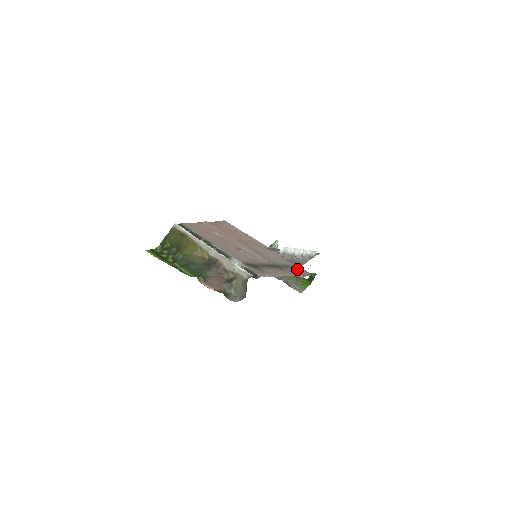
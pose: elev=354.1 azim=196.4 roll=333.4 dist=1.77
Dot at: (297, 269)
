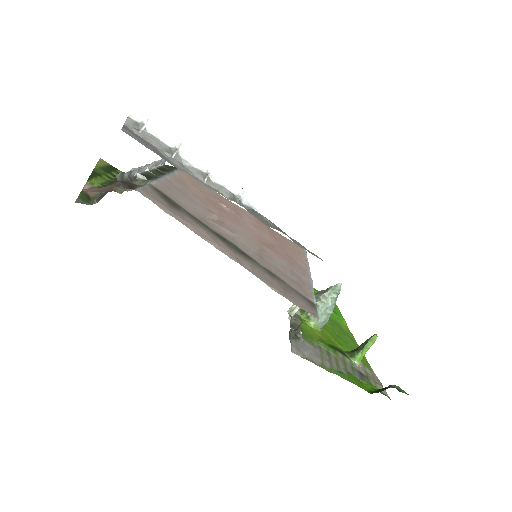
Dot at: (294, 294)
